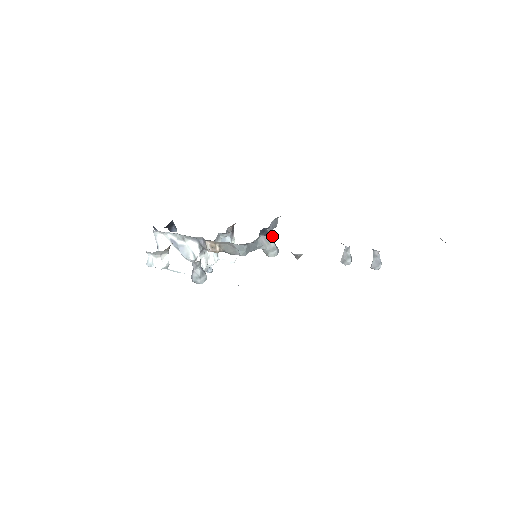
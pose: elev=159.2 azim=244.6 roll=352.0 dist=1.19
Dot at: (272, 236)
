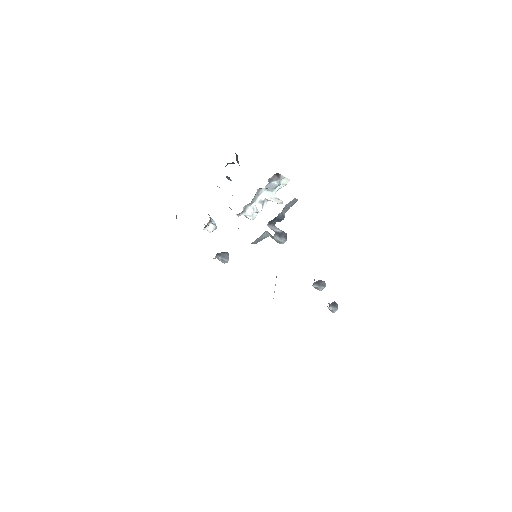
Dot at: occluded
